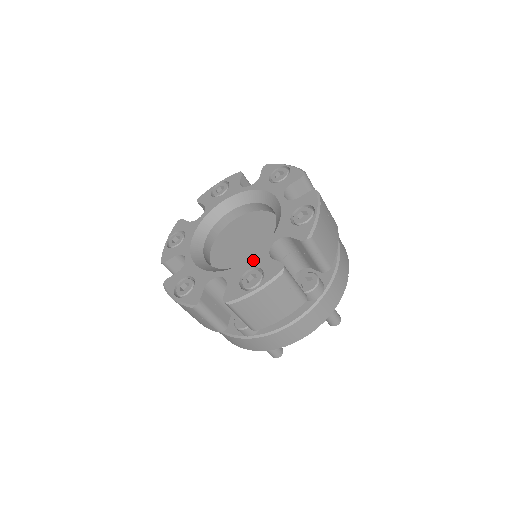
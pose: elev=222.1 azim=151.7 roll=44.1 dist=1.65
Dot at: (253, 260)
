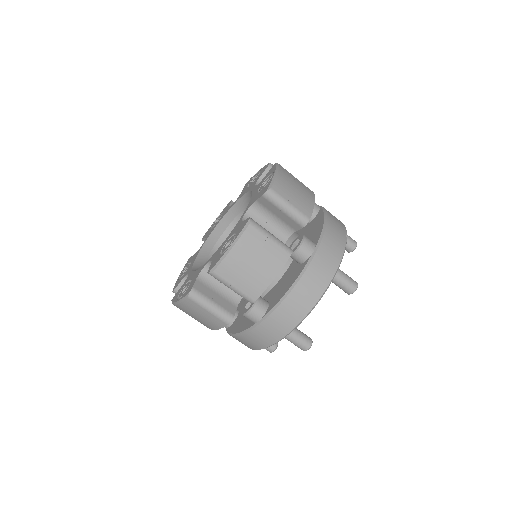
Dot at: (230, 234)
